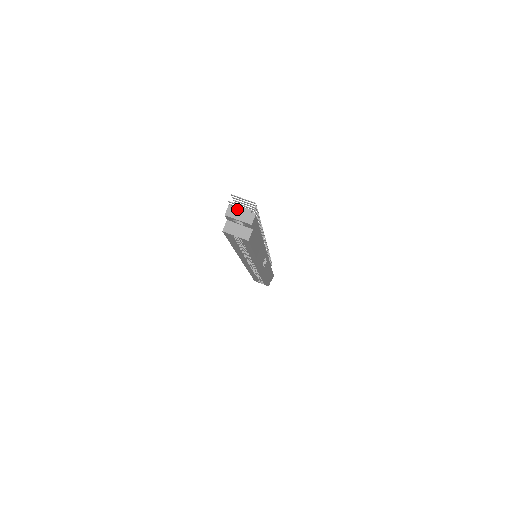
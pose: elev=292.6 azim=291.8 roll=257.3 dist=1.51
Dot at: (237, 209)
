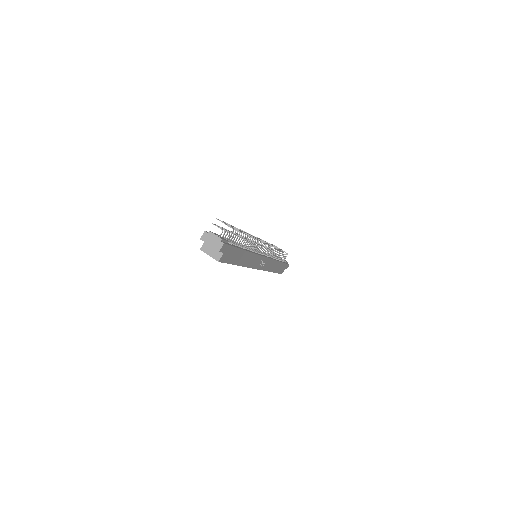
Dot at: (210, 236)
